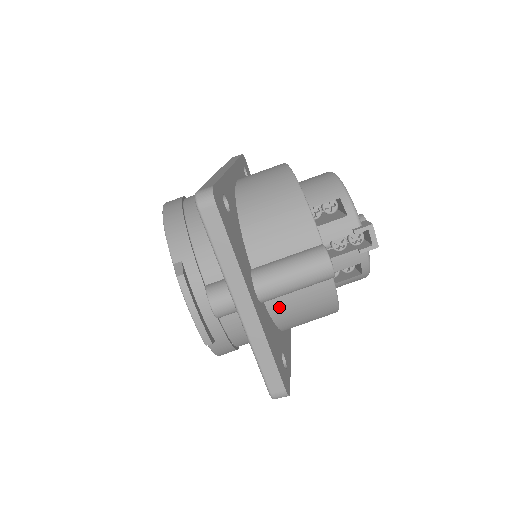
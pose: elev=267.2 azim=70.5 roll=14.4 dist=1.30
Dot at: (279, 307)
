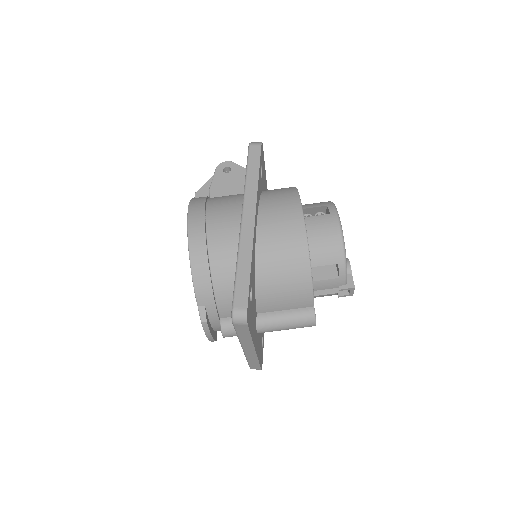
Dot at: occluded
